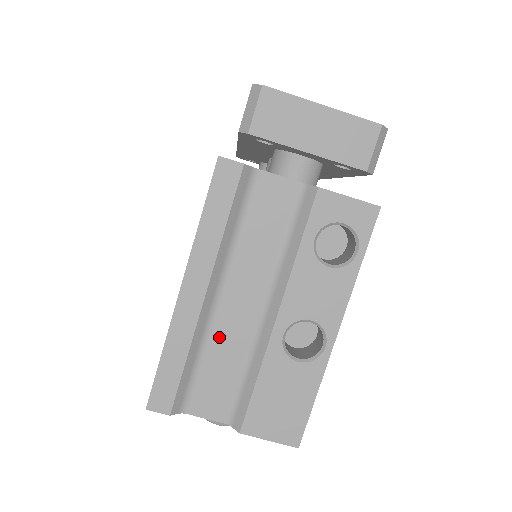
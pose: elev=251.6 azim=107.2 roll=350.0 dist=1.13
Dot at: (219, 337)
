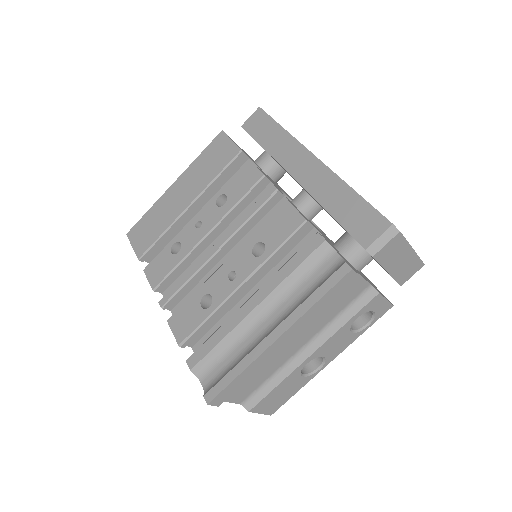
Dot at: (270, 361)
